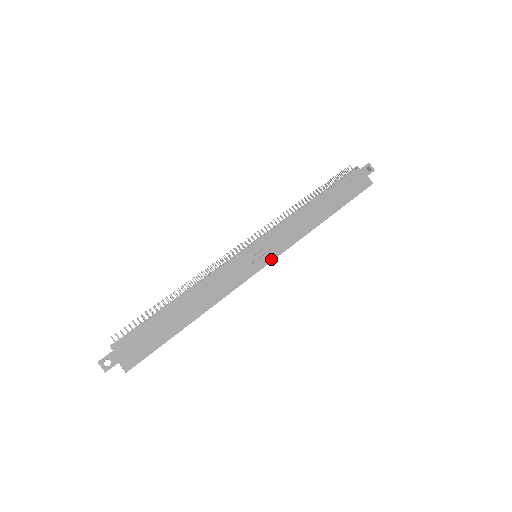
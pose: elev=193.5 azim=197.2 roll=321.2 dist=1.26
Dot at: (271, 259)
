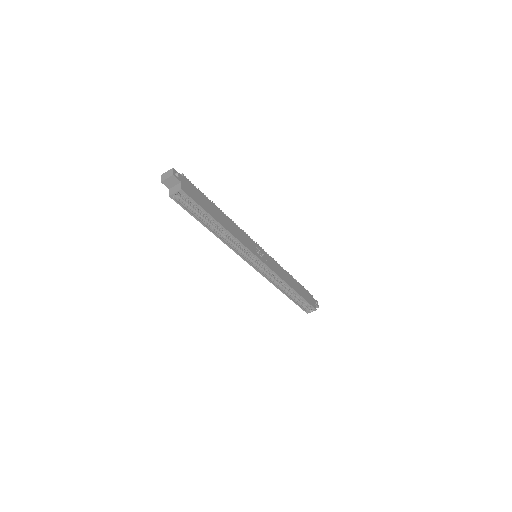
Dot at: (265, 263)
